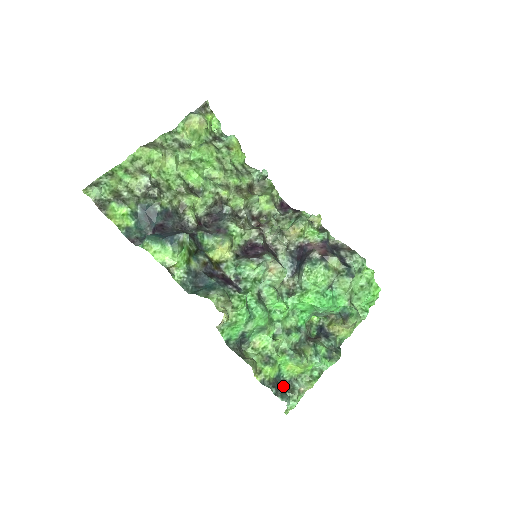
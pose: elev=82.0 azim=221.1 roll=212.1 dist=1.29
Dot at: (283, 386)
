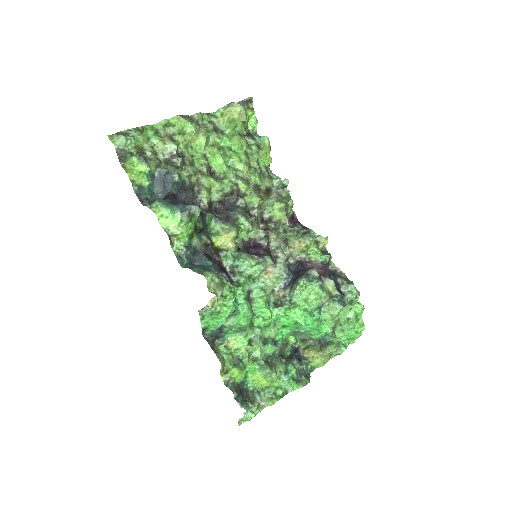
Dot at: (244, 394)
